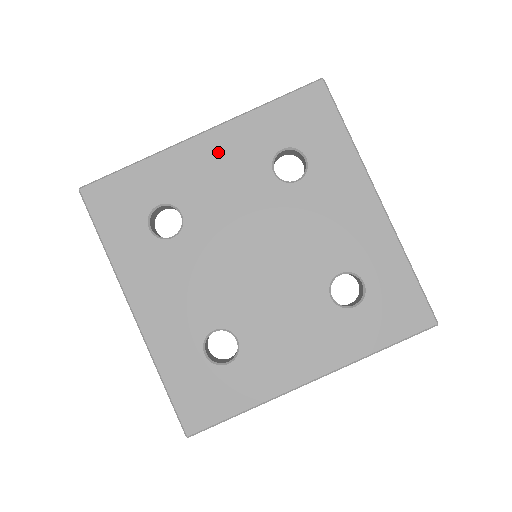
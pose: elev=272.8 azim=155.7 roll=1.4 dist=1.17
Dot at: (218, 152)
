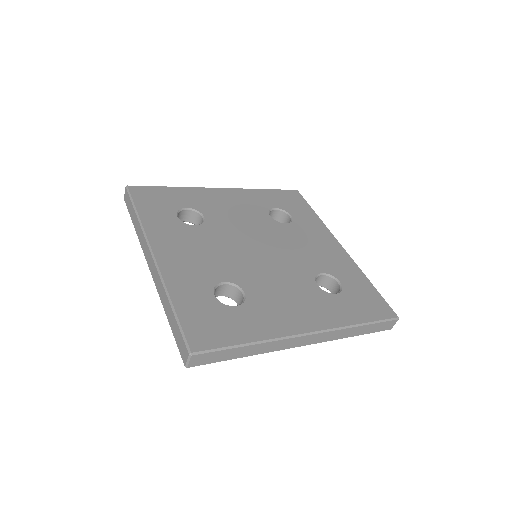
Dot at: (232, 198)
